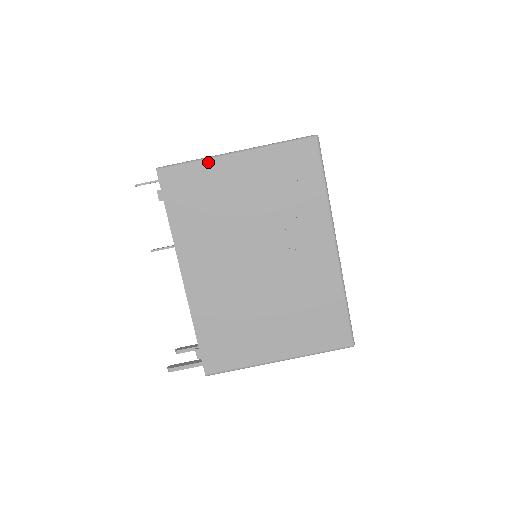
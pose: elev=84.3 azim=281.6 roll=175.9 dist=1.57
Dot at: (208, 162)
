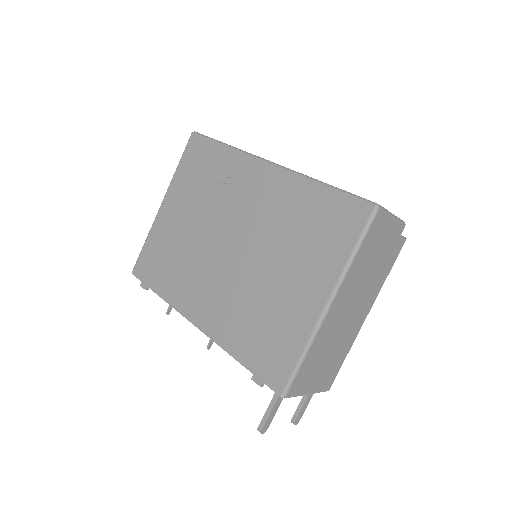
Dot at: (152, 231)
